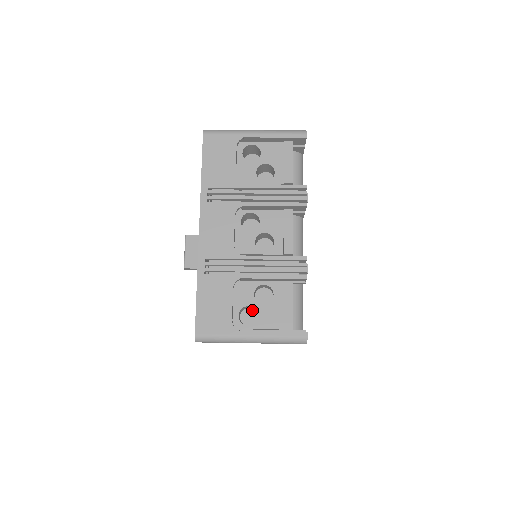
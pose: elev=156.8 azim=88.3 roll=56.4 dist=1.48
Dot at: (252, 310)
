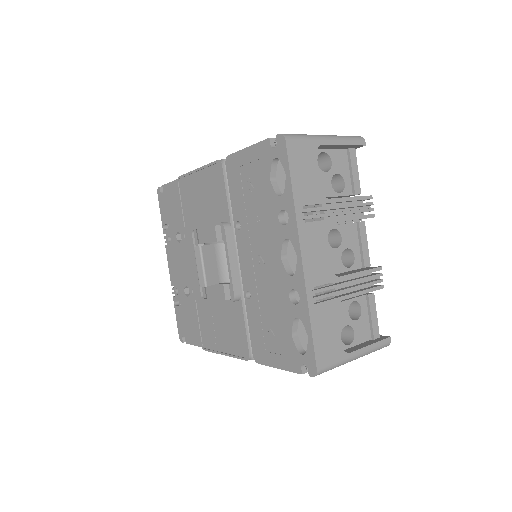
Dot at: occluded
